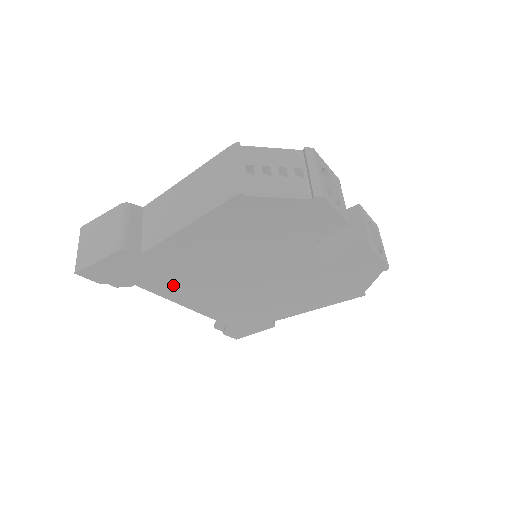
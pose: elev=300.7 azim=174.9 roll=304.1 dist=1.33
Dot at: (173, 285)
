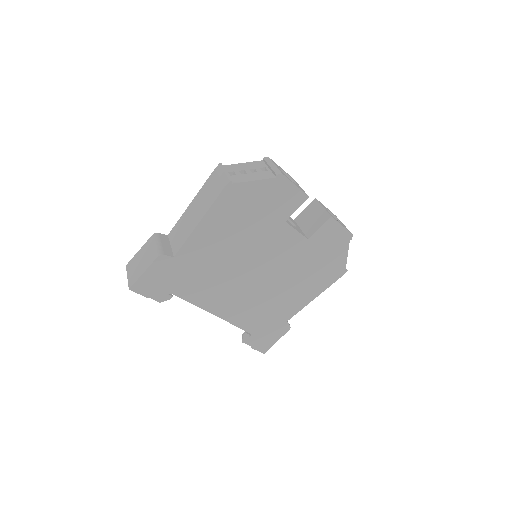
Dot at: (201, 289)
